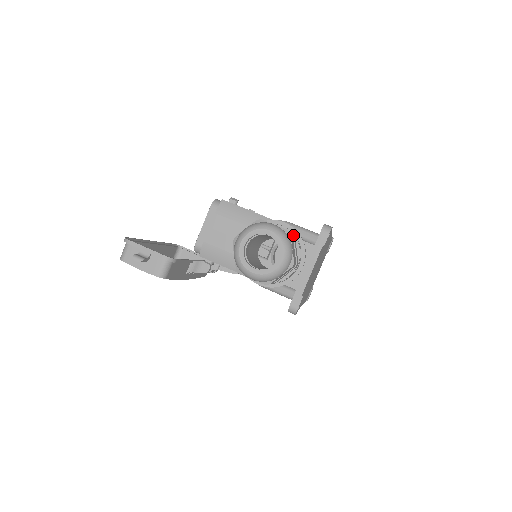
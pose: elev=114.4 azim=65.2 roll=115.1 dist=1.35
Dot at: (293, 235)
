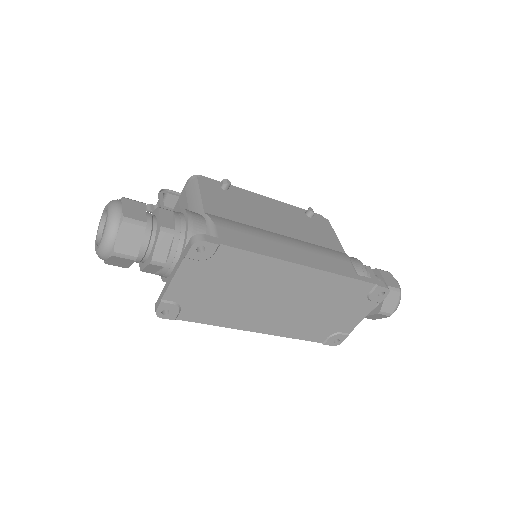
Dot at: (160, 229)
